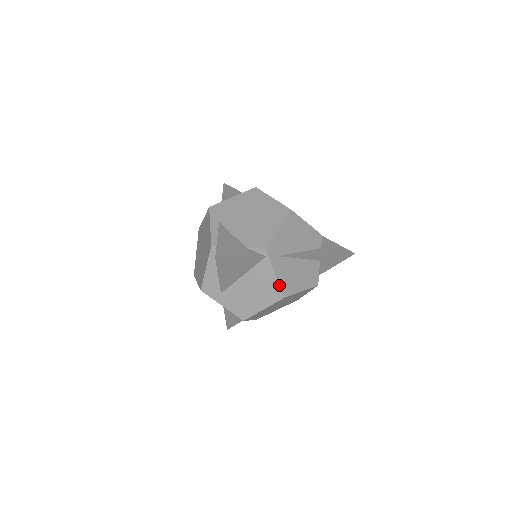
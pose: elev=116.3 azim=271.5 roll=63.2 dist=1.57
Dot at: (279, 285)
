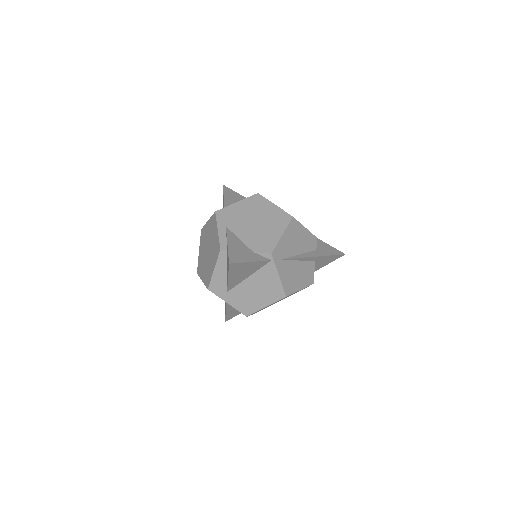
Dot at: (282, 286)
